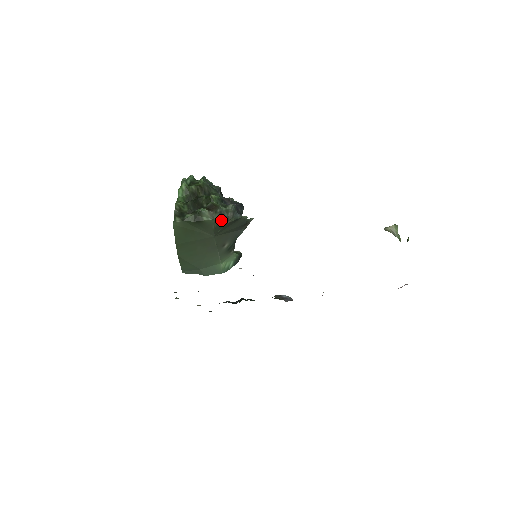
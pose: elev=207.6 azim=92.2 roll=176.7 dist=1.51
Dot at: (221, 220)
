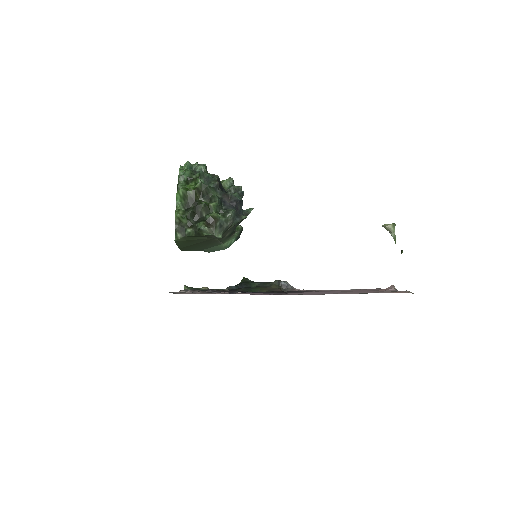
Dot at: (221, 235)
